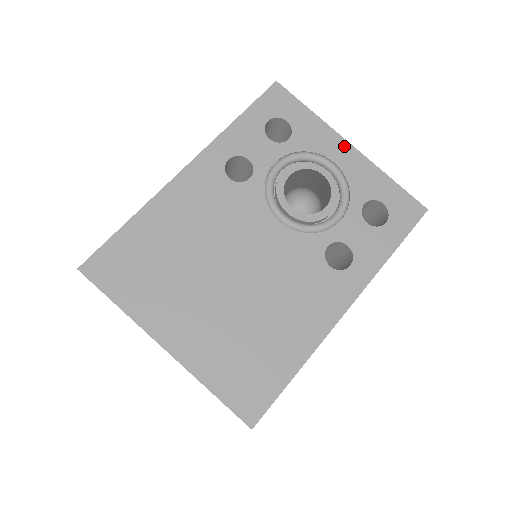
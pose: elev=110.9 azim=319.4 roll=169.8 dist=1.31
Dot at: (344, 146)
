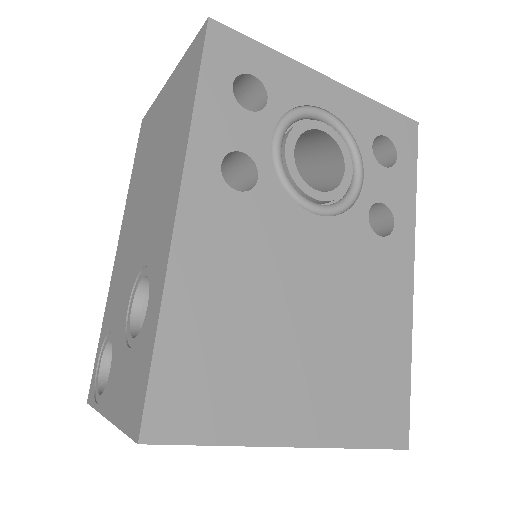
Dot at: (323, 82)
